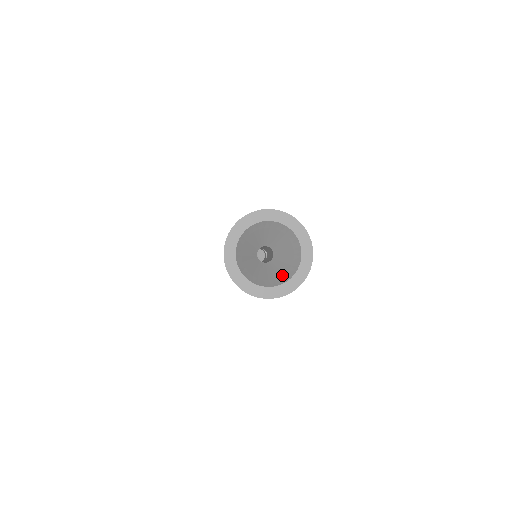
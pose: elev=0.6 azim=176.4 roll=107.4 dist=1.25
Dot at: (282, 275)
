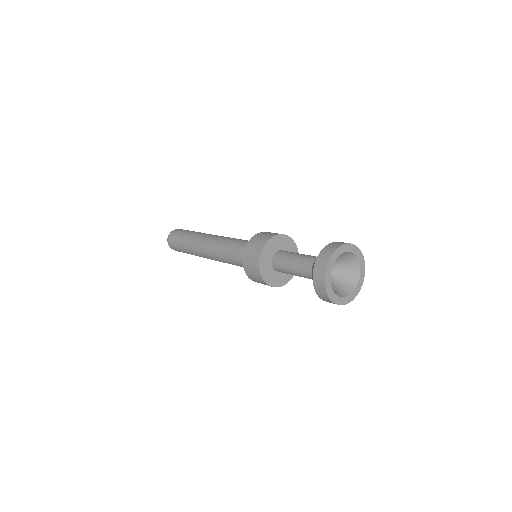
Dot at: (340, 291)
